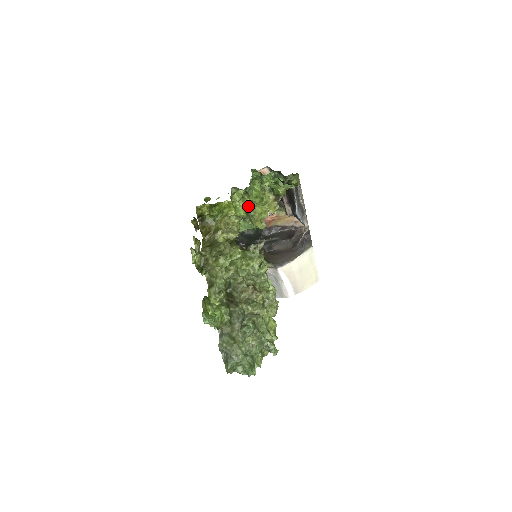
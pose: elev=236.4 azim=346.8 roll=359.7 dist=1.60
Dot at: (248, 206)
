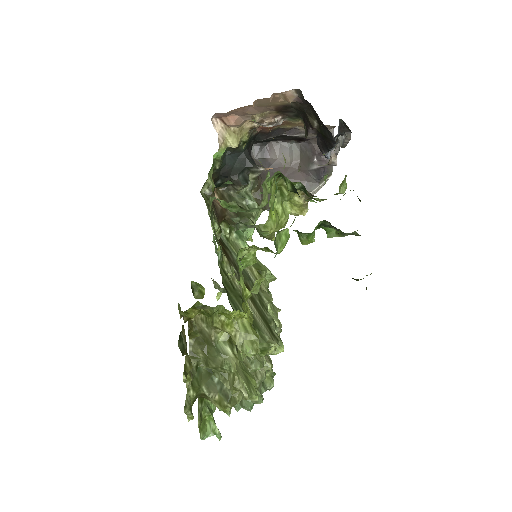
Dot at: occluded
